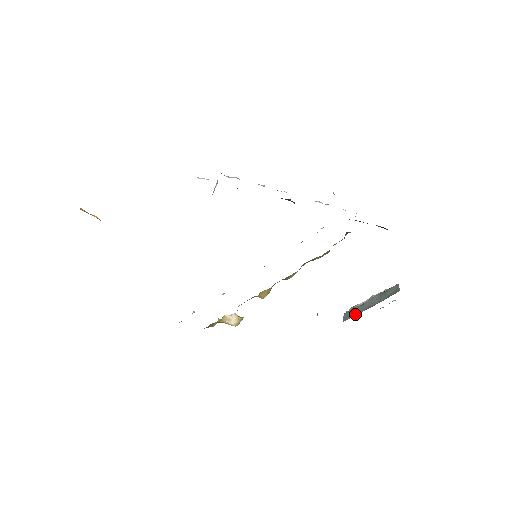
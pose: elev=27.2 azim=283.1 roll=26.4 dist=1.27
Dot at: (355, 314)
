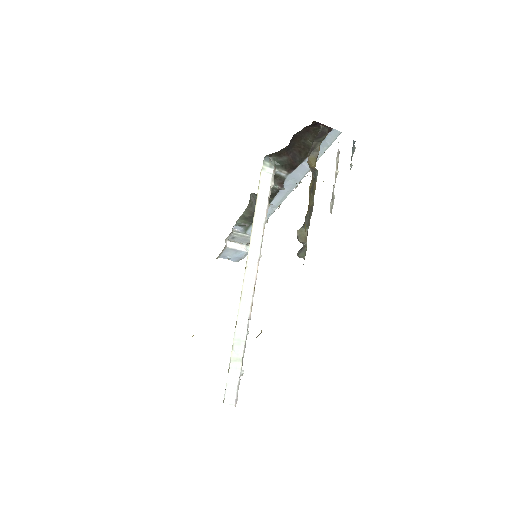
Dot at: occluded
